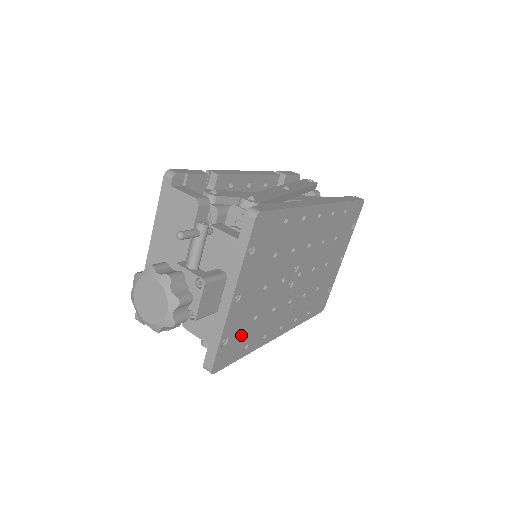
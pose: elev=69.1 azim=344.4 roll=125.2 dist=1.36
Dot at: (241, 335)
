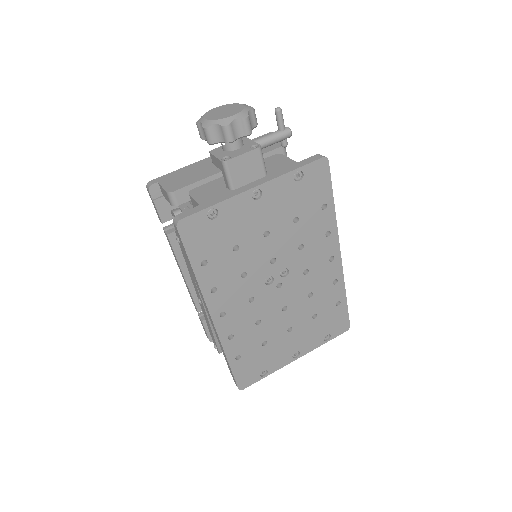
Dot at: (218, 239)
